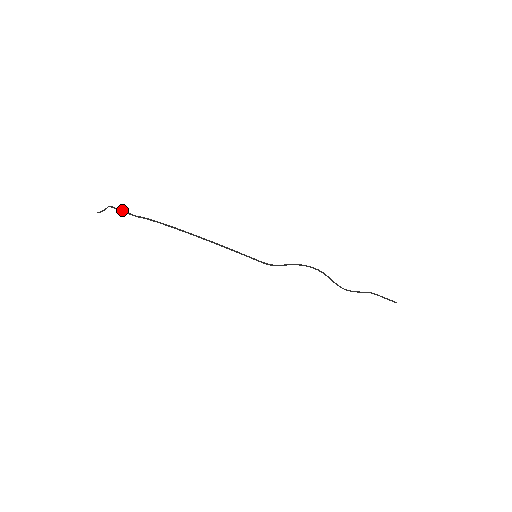
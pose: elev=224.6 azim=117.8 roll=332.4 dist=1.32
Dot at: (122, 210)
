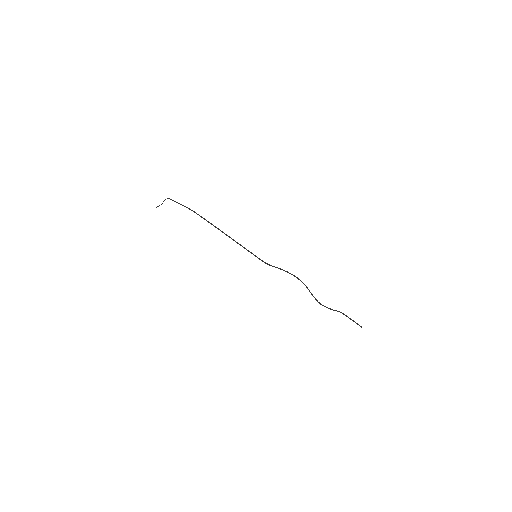
Dot at: (173, 200)
